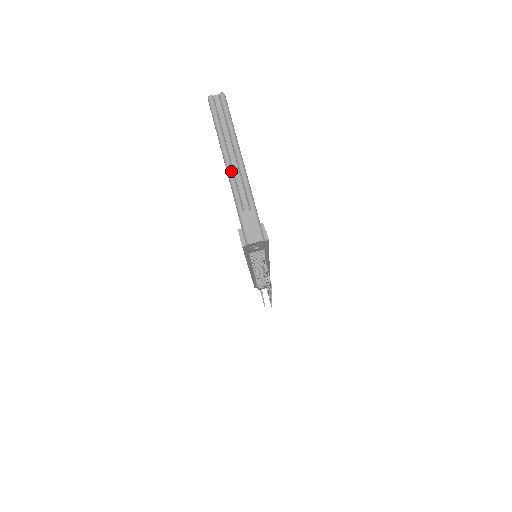
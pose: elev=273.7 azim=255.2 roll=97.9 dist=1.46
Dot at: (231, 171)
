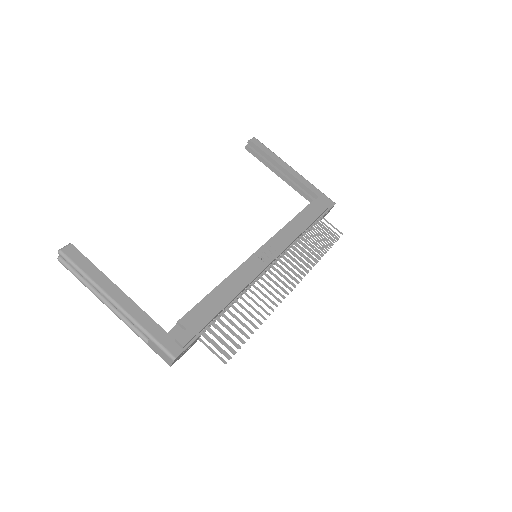
Dot at: (116, 314)
